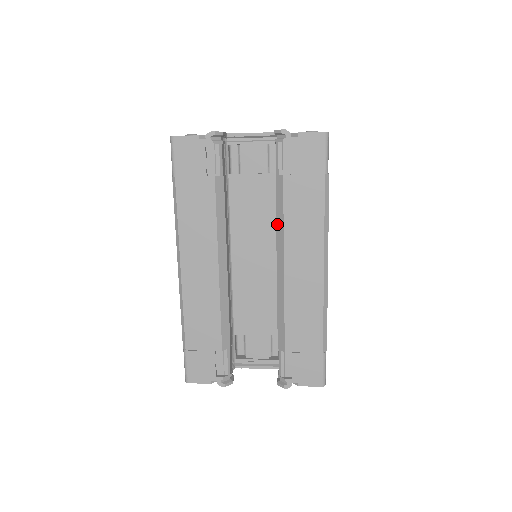
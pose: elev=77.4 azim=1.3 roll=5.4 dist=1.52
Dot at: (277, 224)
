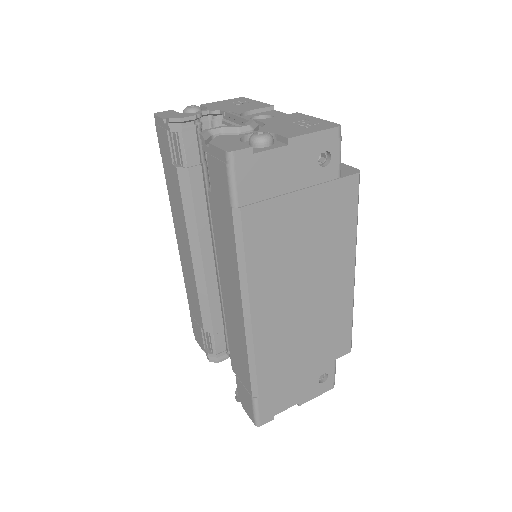
Dot at: occluded
